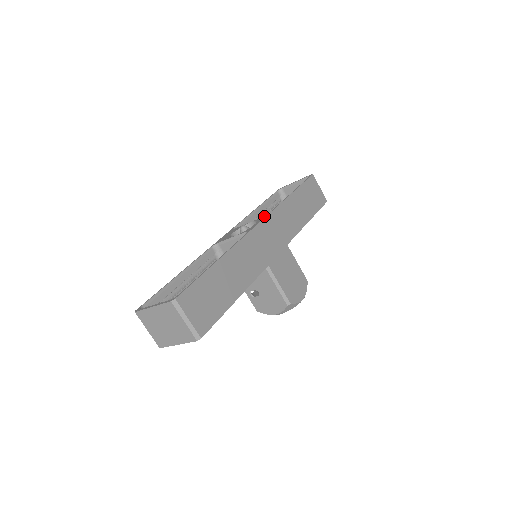
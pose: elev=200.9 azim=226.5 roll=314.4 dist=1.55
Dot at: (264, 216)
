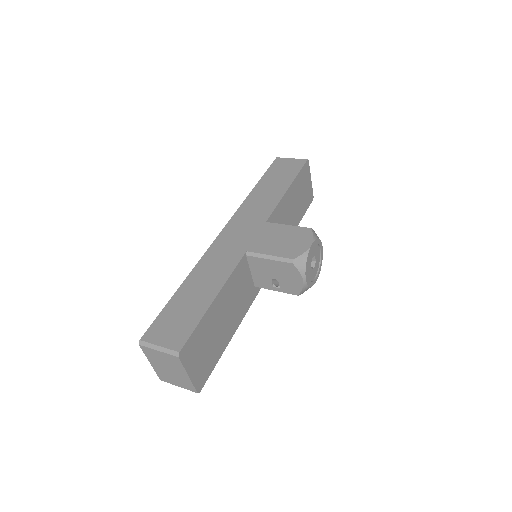
Dot at: occluded
